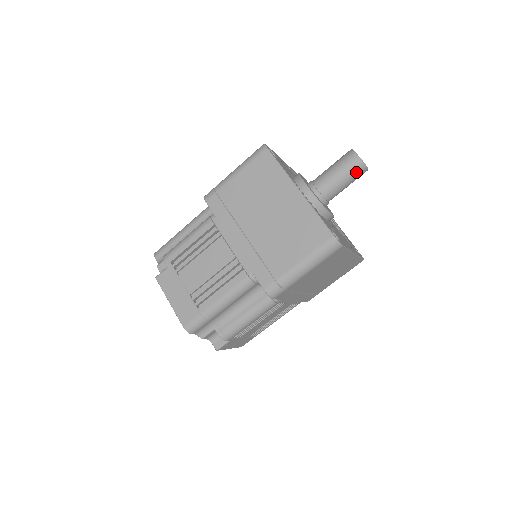
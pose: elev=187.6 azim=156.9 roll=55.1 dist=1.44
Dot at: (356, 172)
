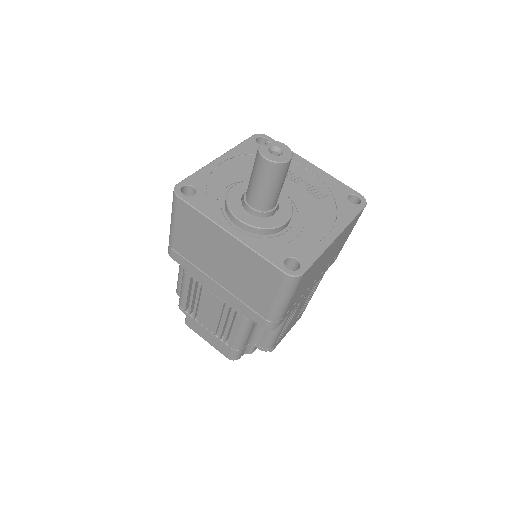
Dot at: (278, 174)
